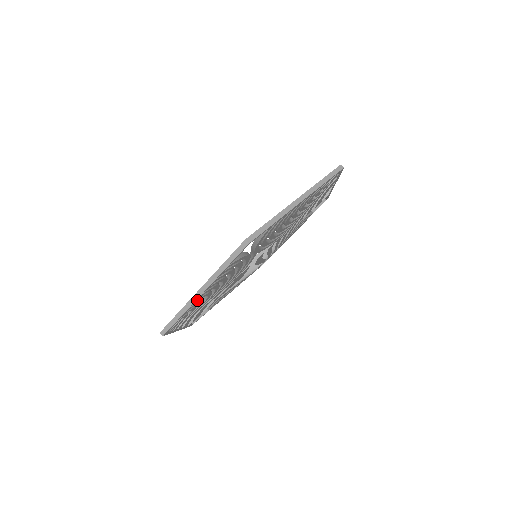
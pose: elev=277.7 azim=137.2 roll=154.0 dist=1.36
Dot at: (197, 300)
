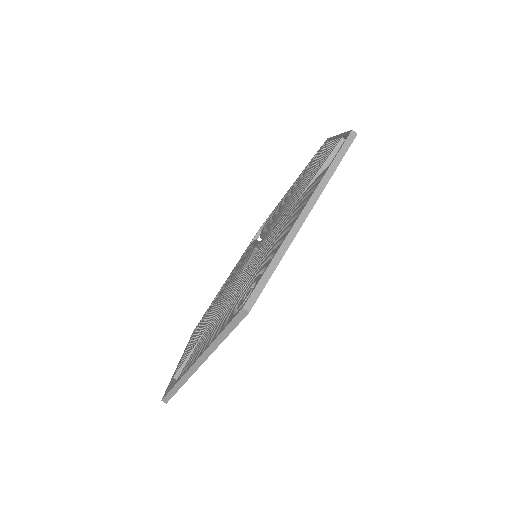
Dot at: (293, 236)
